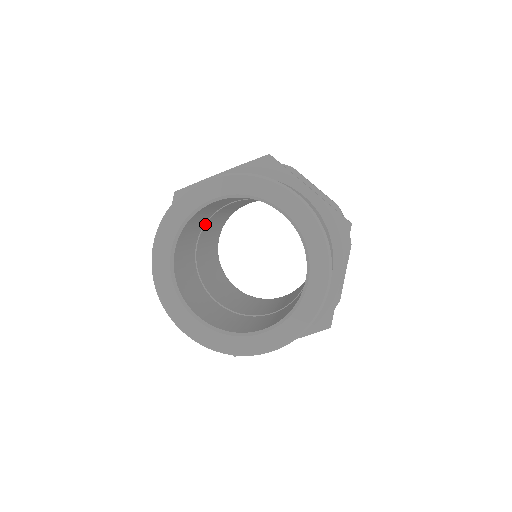
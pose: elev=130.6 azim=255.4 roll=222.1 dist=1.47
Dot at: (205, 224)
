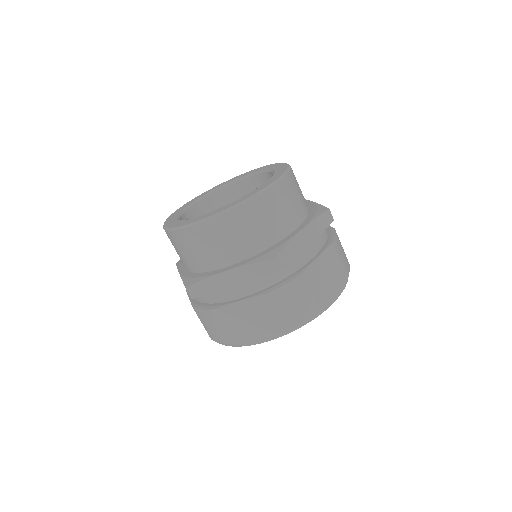
Dot at: occluded
